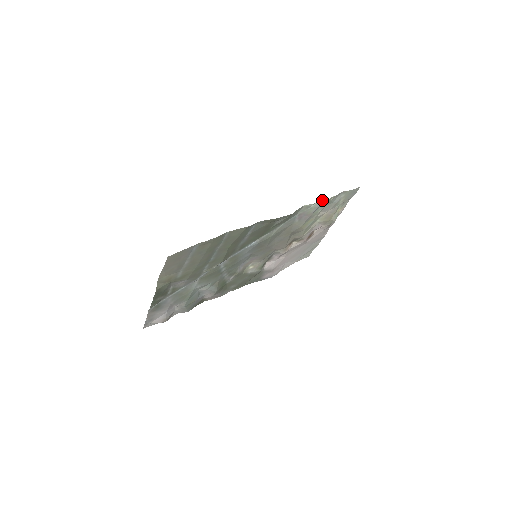
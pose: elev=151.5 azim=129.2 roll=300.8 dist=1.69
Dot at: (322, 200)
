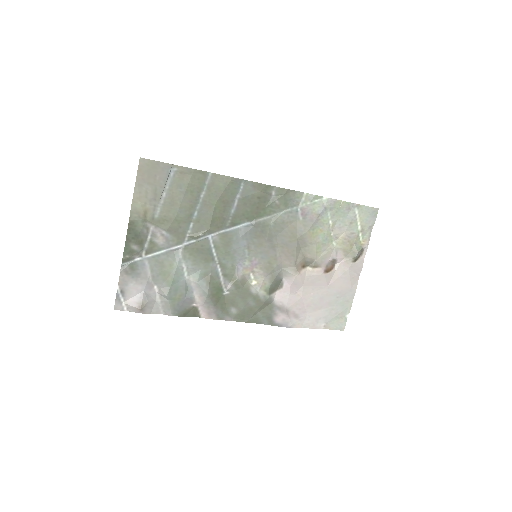
Dot at: (327, 198)
